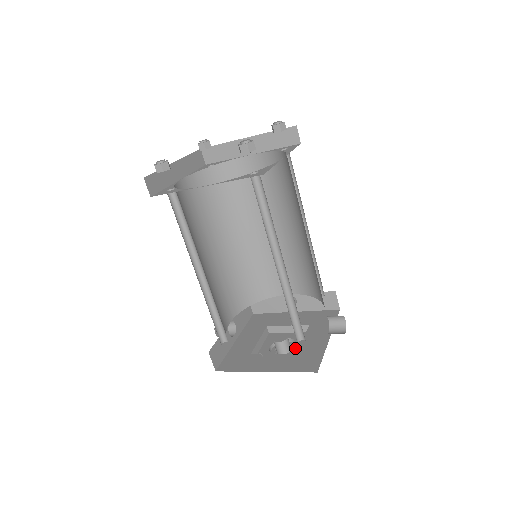
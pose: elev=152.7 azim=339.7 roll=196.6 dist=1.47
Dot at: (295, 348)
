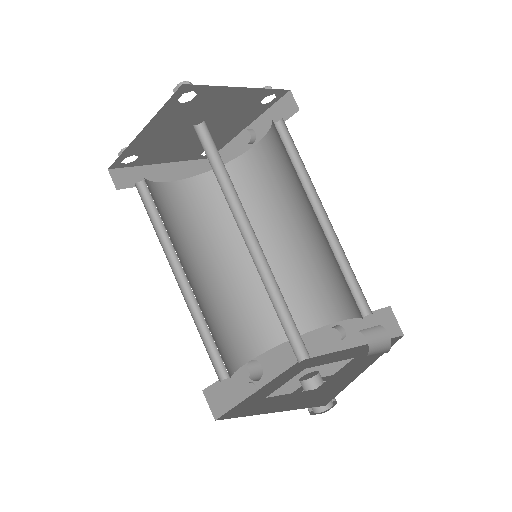
Dot at: occluded
